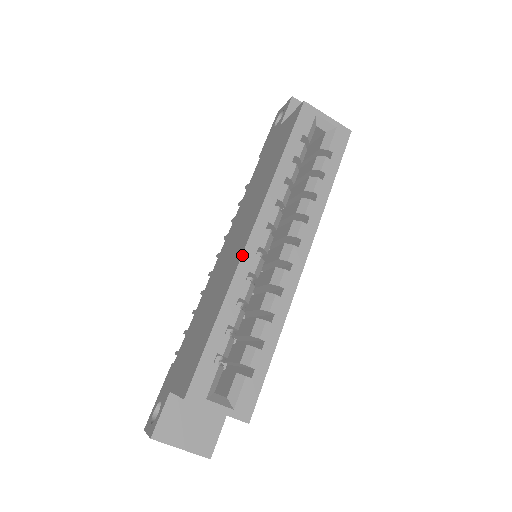
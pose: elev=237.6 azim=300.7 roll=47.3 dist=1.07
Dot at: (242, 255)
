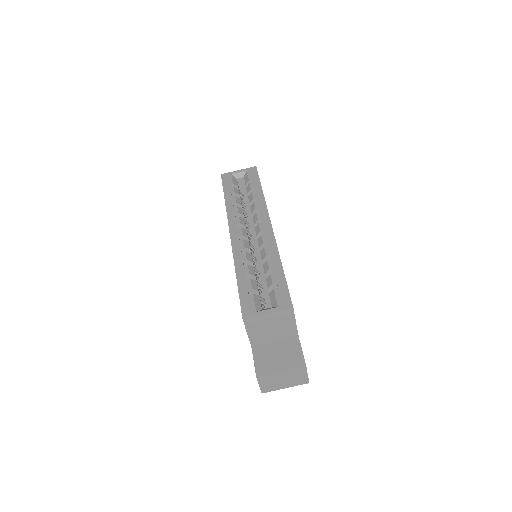
Dot at: (231, 245)
